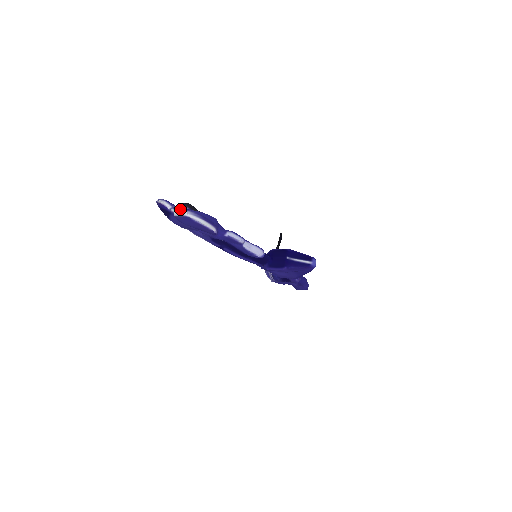
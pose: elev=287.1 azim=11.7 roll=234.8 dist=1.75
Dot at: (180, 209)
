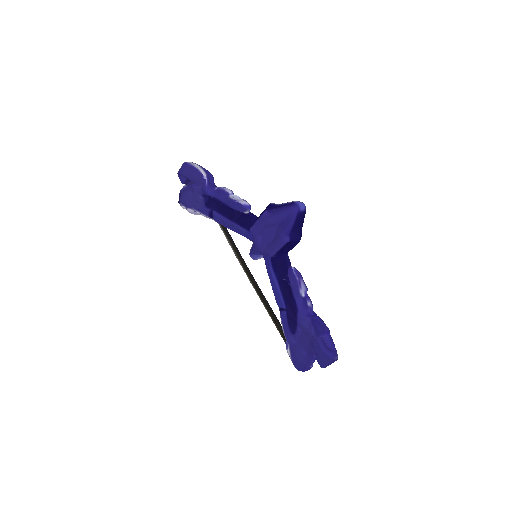
Dot at: occluded
